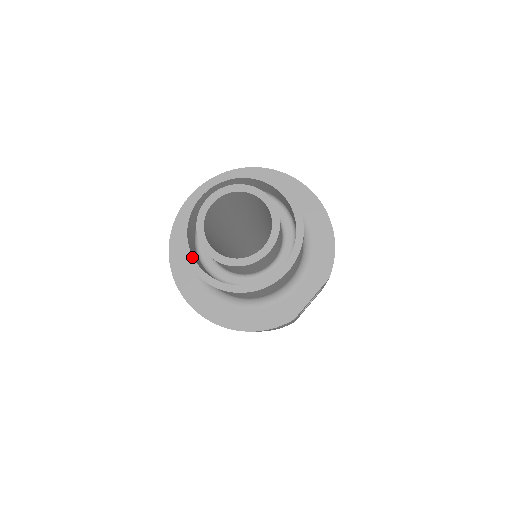
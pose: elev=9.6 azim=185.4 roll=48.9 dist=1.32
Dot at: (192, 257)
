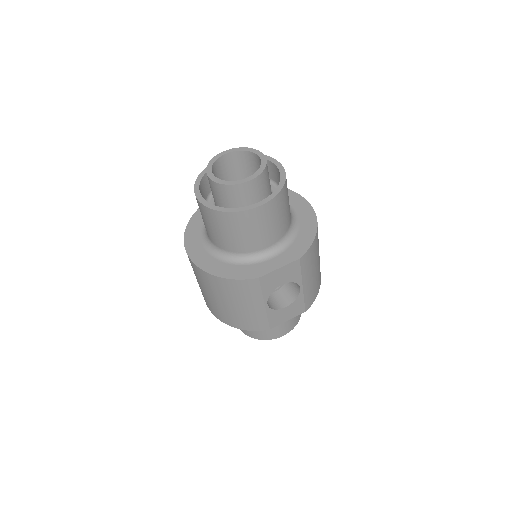
Dot at: (199, 187)
